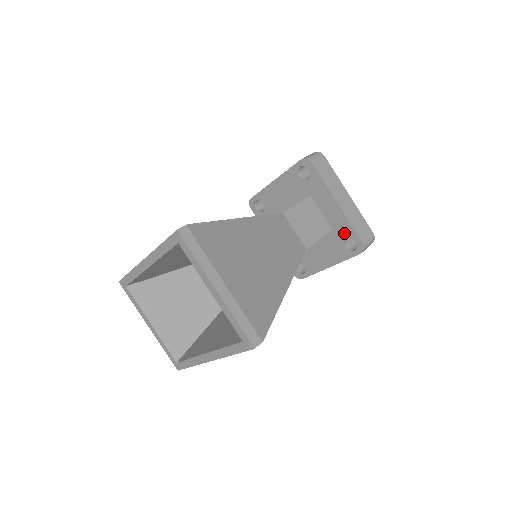
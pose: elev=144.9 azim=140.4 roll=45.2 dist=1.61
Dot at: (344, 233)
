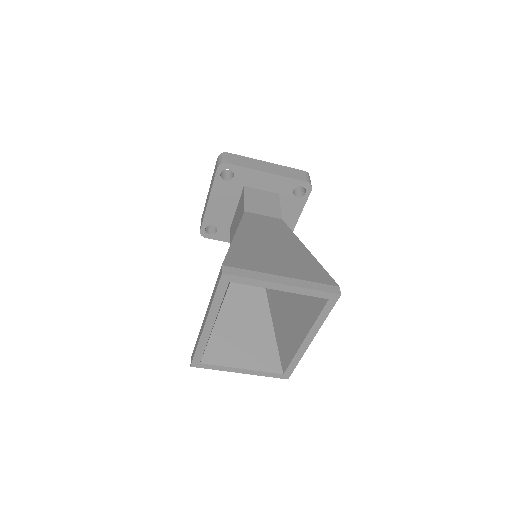
Dot at: (289, 188)
